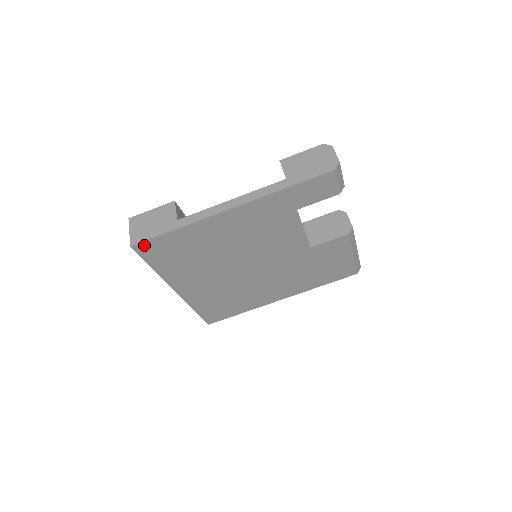
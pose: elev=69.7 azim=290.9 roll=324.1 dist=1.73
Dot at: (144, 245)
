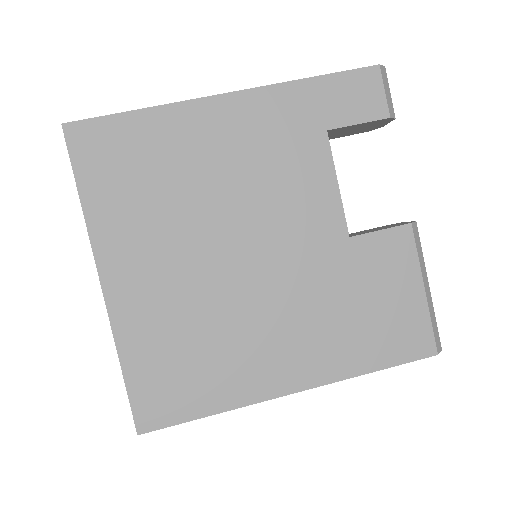
Dot at: (83, 129)
